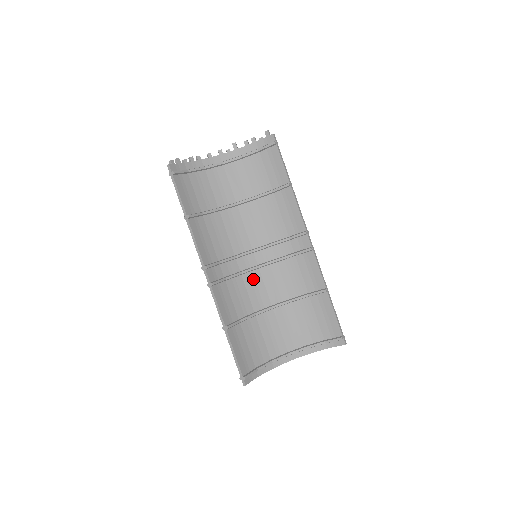
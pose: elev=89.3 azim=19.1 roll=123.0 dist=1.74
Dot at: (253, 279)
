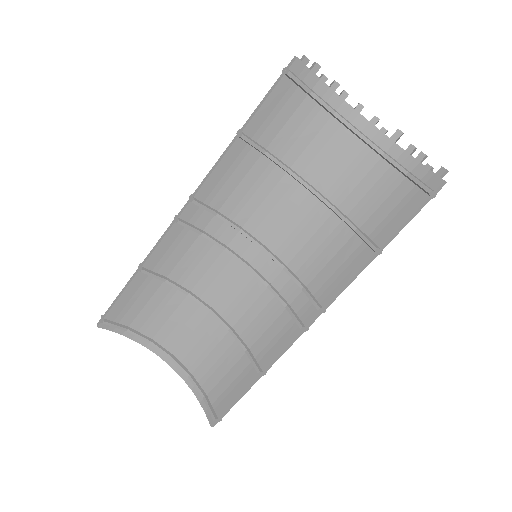
Dot at: (229, 267)
